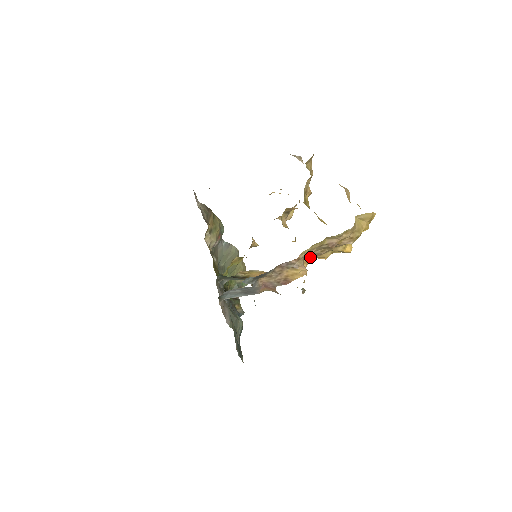
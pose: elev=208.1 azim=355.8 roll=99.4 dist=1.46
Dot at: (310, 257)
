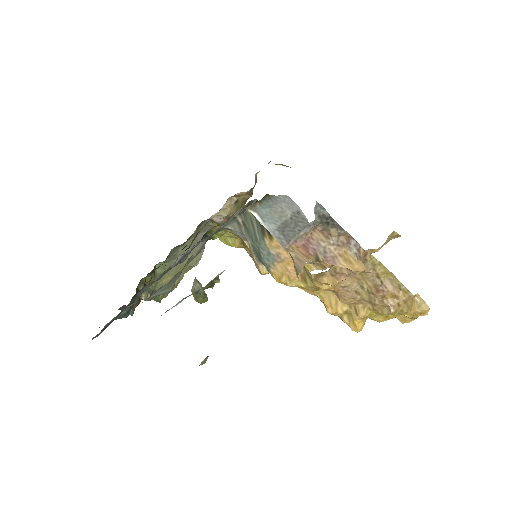
Dot at: (341, 284)
